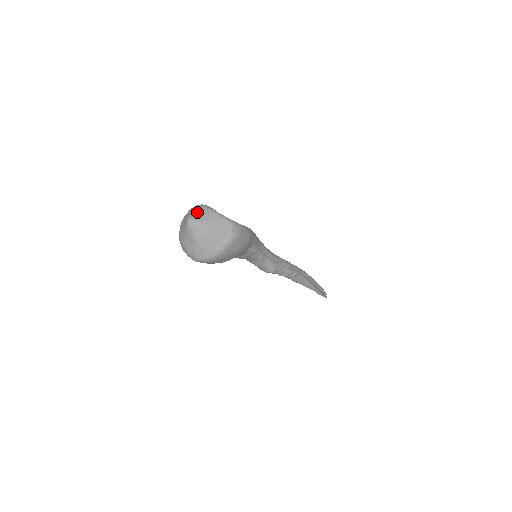
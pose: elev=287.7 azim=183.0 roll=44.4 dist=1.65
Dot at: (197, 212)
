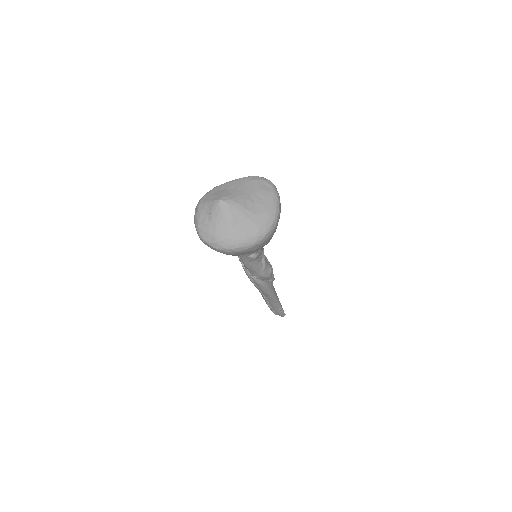
Dot at: (217, 193)
